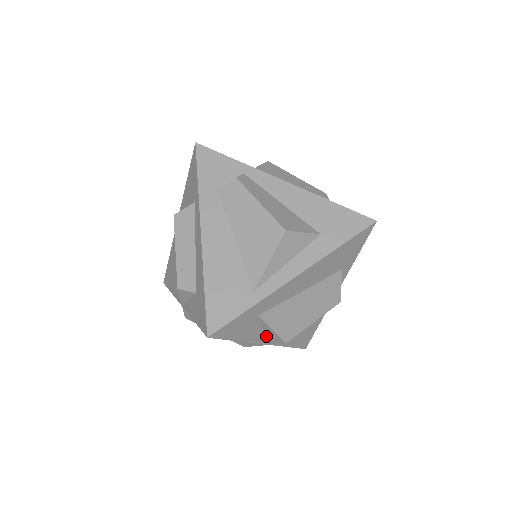
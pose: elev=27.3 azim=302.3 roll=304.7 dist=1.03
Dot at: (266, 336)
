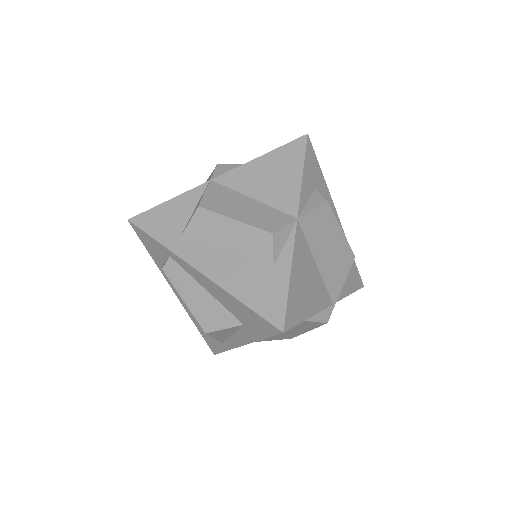
Dot at: occluded
